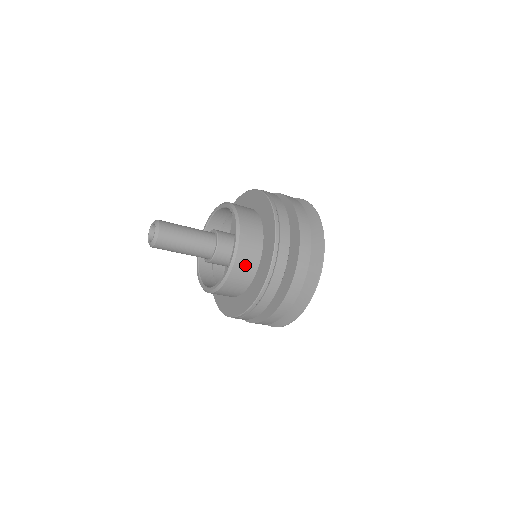
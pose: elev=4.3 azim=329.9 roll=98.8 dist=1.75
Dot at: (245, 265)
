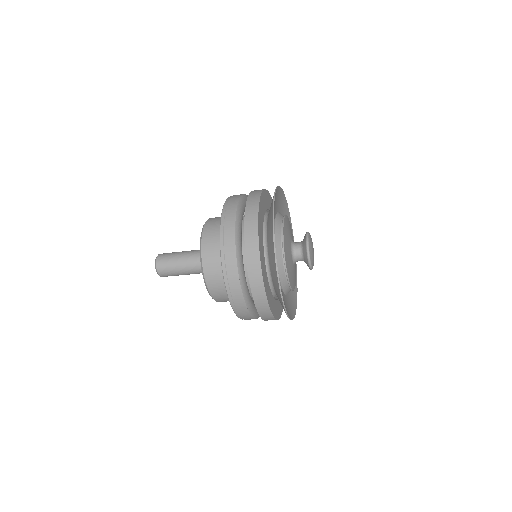
Dot at: (214, 271)
